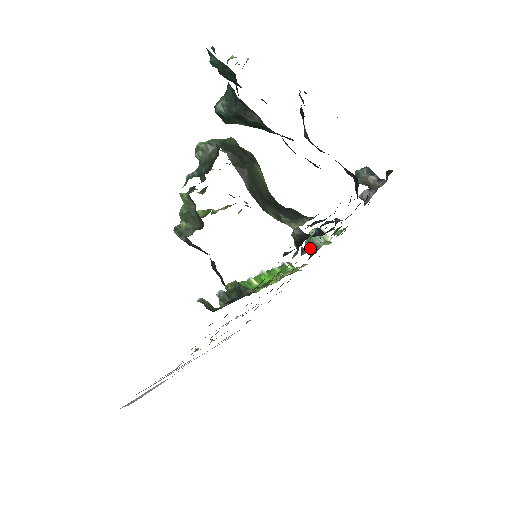
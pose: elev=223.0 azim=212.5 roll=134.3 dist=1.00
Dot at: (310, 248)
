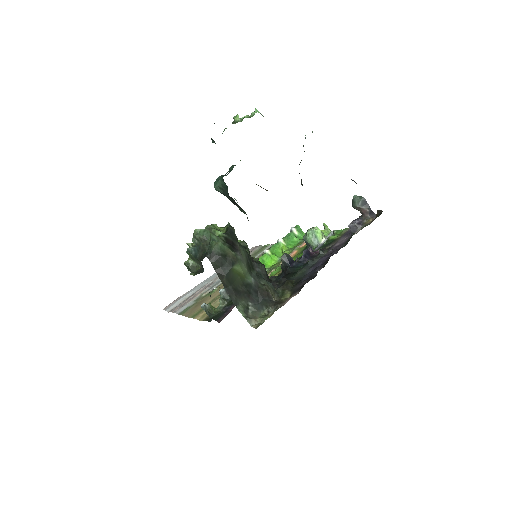
Dot at: (306, 244)
